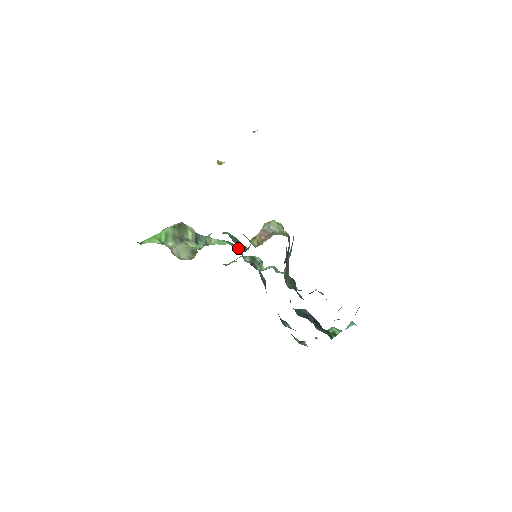
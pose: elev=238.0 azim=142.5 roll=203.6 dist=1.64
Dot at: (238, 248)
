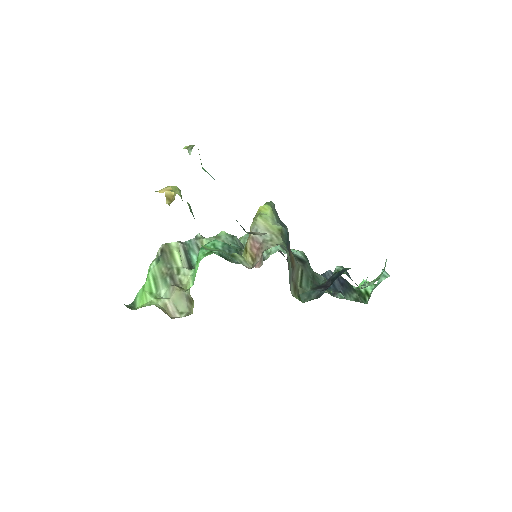
Dot at: (233, 261)
